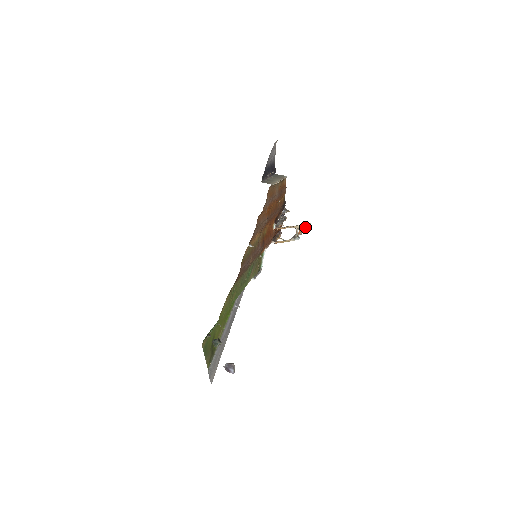
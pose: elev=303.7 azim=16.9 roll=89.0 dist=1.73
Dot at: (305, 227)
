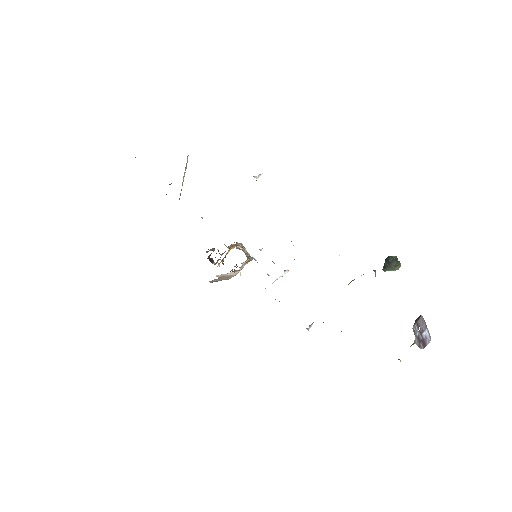
Dot at: occluded
